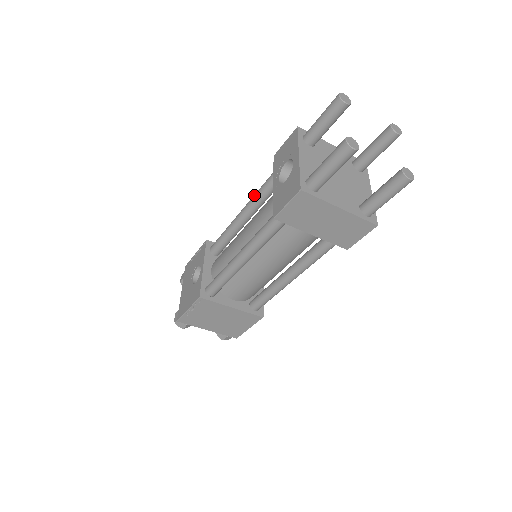
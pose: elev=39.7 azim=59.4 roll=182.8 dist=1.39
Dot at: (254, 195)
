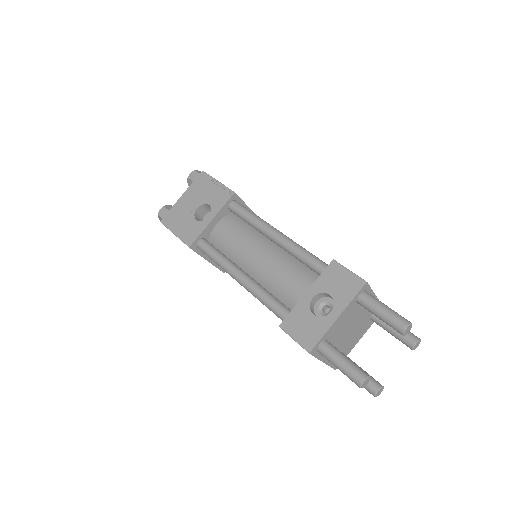
Dot at: (294, 247)
